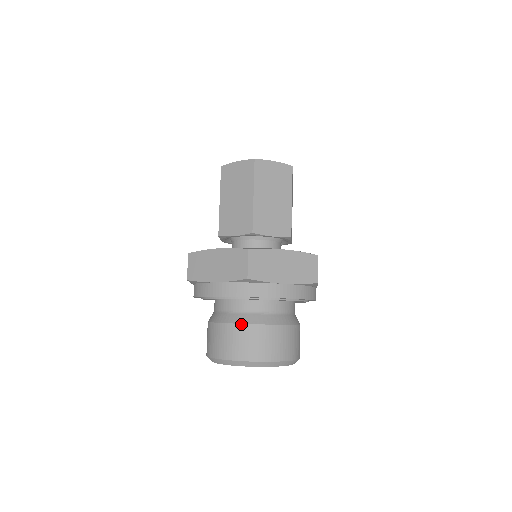
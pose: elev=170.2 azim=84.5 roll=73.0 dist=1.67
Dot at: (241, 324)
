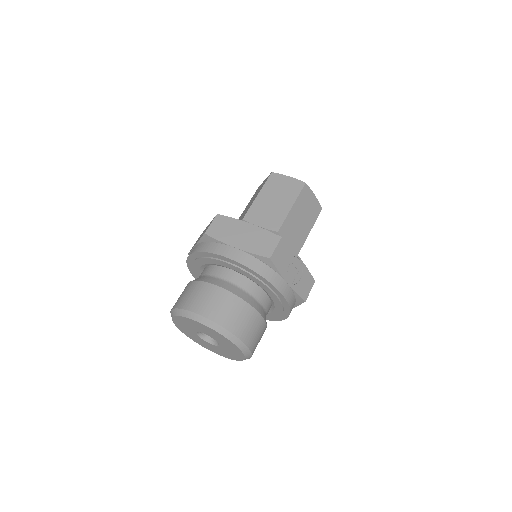
Dot at: (195, 281)
